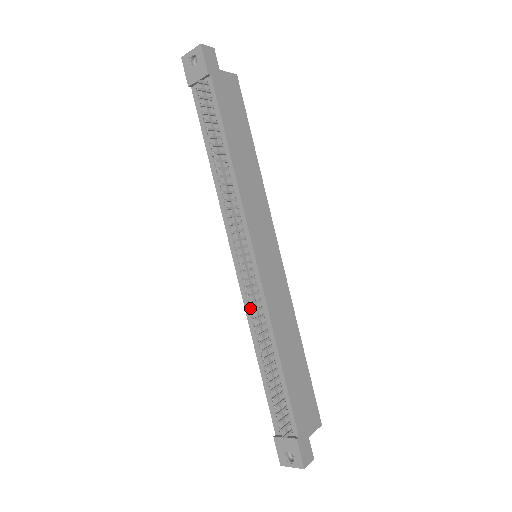
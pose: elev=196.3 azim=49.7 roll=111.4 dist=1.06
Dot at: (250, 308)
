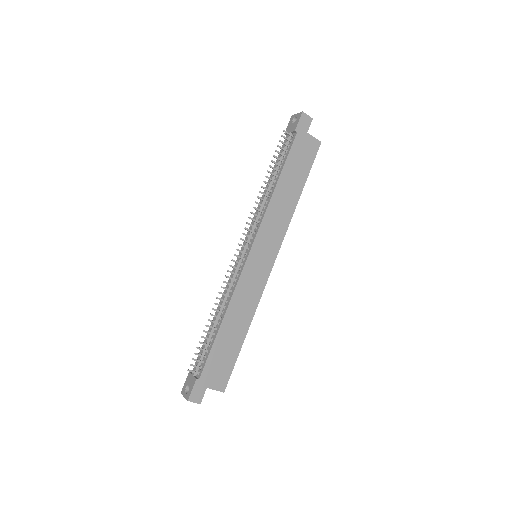
Dot at: occluded
